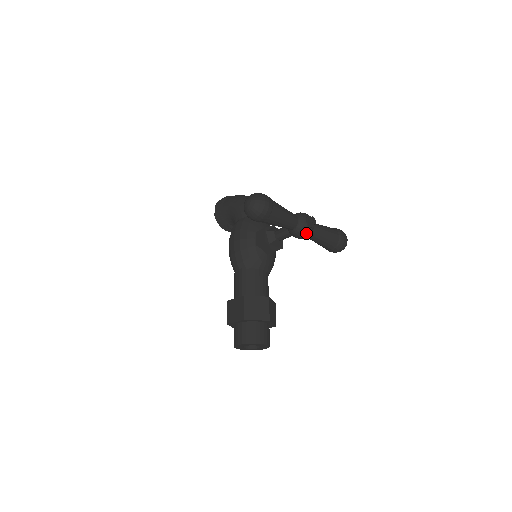
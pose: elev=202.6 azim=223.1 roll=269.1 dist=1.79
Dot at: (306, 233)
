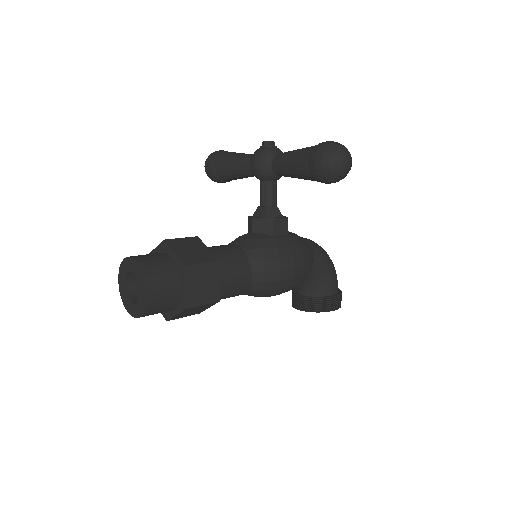
Dot at: (257, 154)
